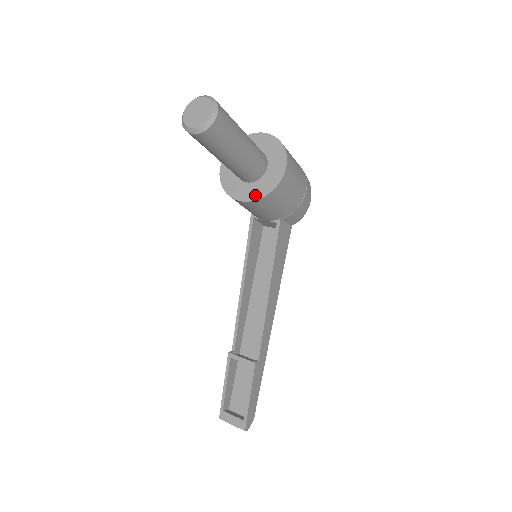
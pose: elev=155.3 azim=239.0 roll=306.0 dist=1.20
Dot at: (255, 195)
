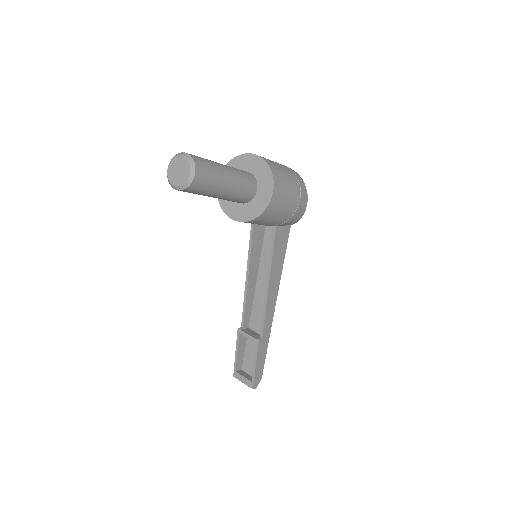
Dot at: (246, 217)
